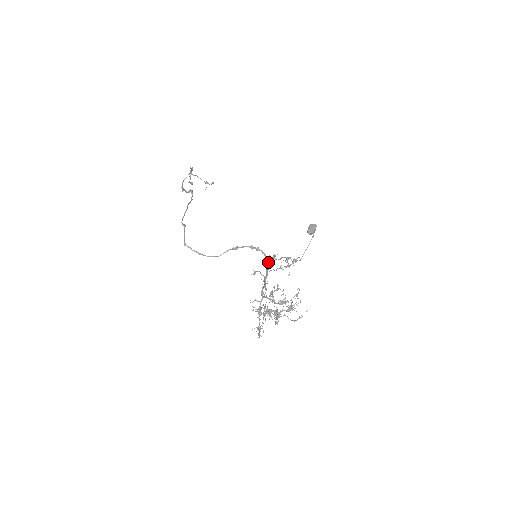
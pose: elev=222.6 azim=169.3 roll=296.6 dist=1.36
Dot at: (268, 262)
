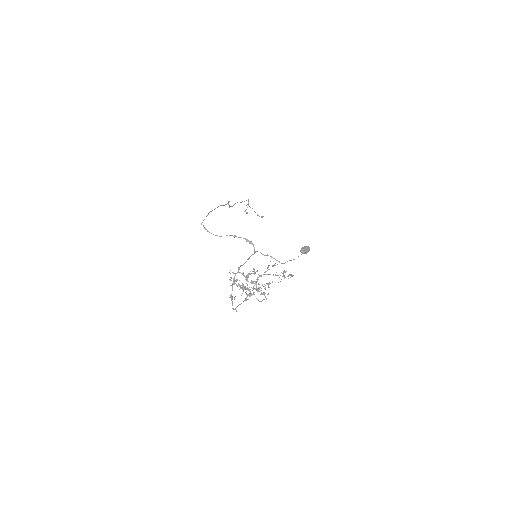
Dot at: (254, 252)
